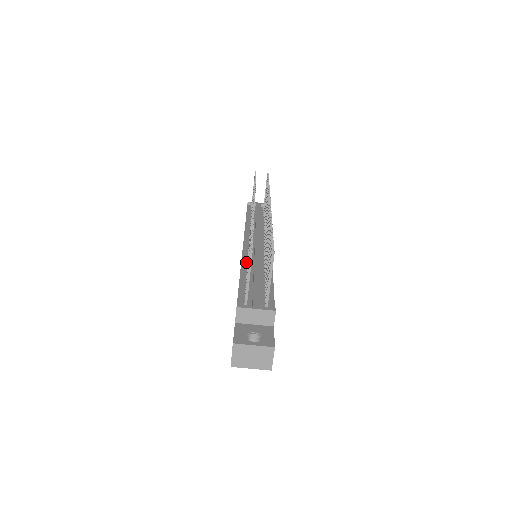
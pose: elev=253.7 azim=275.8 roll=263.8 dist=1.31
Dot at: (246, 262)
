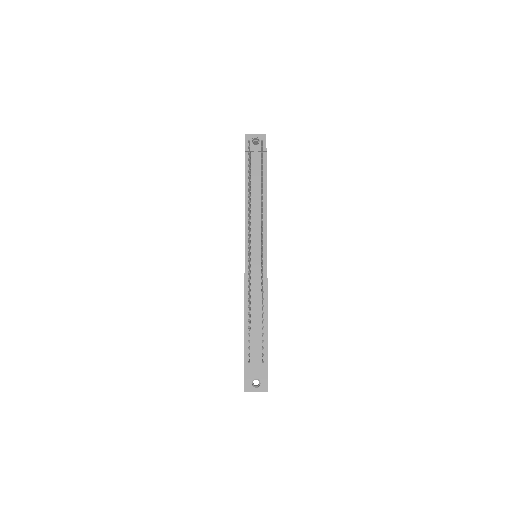
Dot at: occluded
